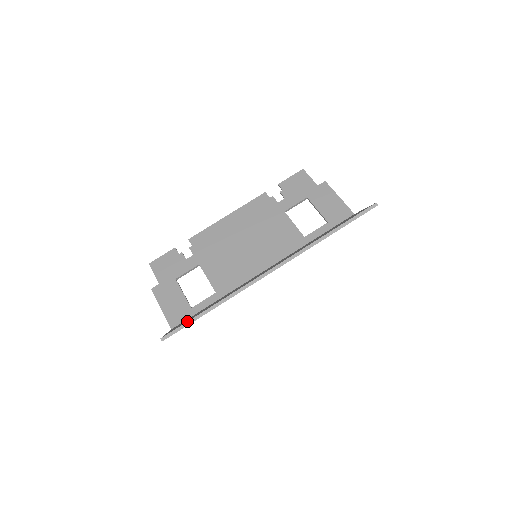
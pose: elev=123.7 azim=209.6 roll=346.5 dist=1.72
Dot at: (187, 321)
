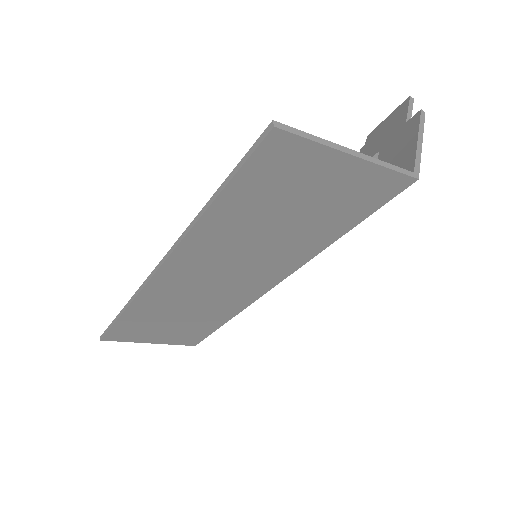
Dot at: occluded
